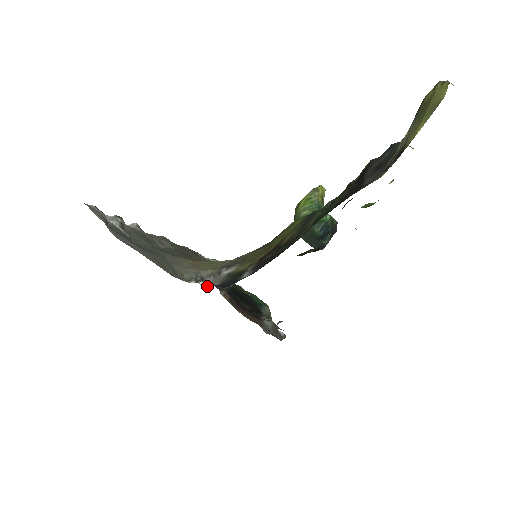
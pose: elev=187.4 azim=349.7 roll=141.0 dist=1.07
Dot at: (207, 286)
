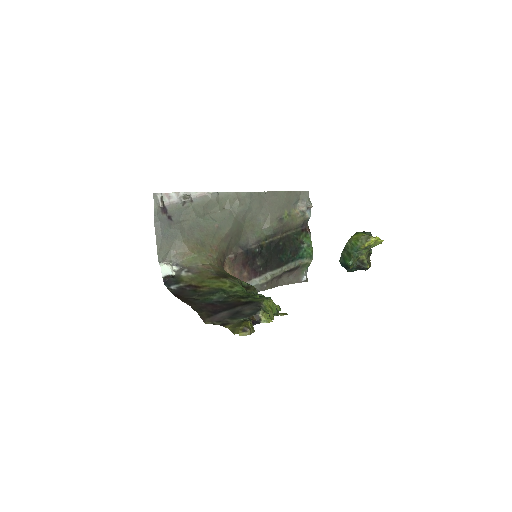
Dot at: (175, 270)
